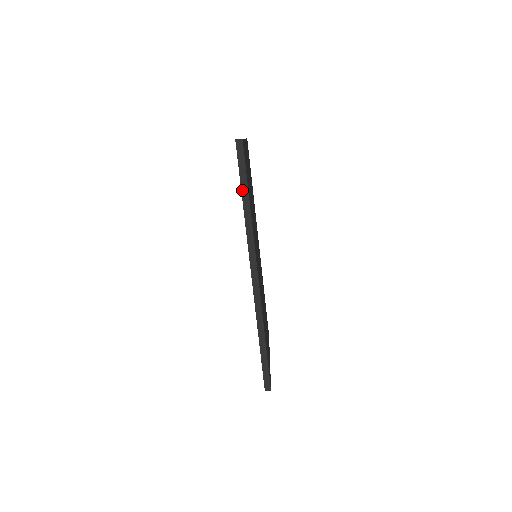
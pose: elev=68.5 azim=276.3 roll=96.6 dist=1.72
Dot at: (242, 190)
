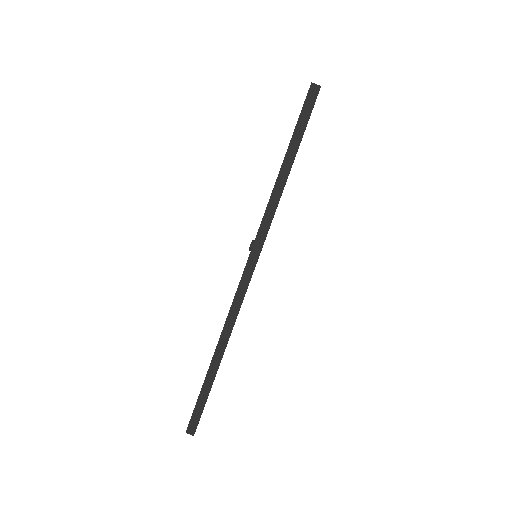
Dot at: (287, 153)
